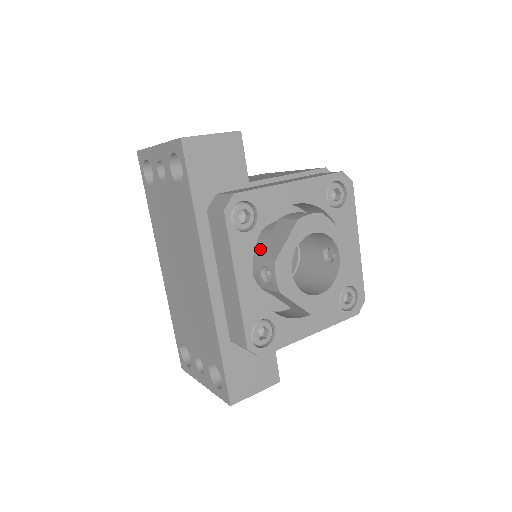
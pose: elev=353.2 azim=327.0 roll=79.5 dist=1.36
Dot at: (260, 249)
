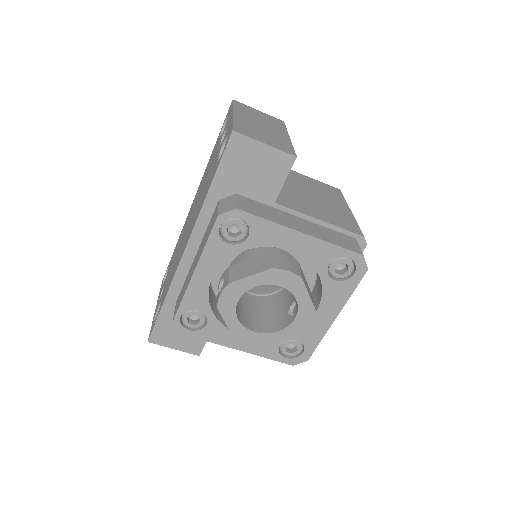
Dot at: (241, 260)
